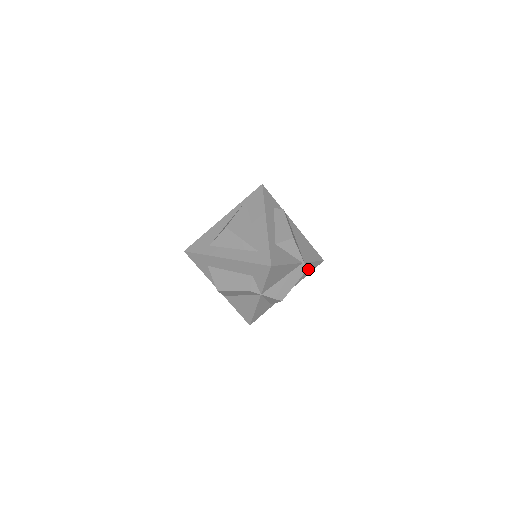
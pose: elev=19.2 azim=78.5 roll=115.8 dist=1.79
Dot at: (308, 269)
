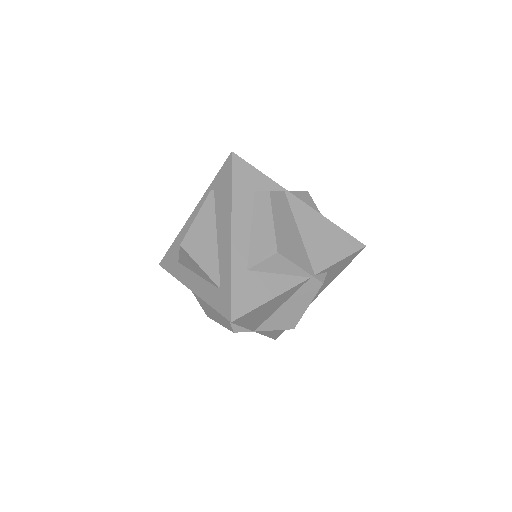
Dot at: (336, 268)
